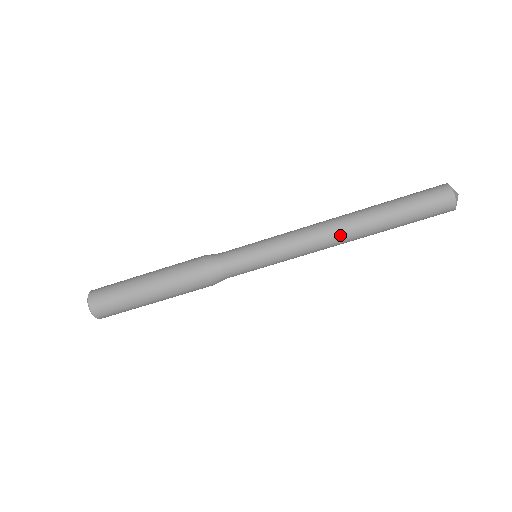
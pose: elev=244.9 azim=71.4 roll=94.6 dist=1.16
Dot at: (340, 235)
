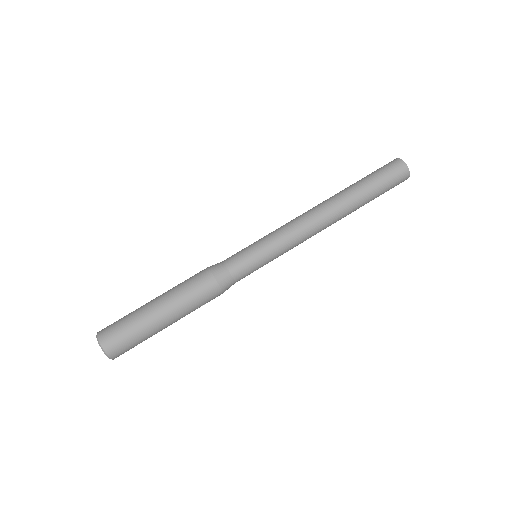
Dot at: (323, 211)
